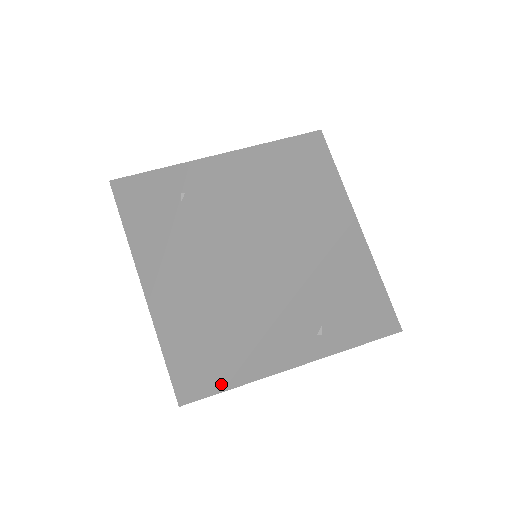
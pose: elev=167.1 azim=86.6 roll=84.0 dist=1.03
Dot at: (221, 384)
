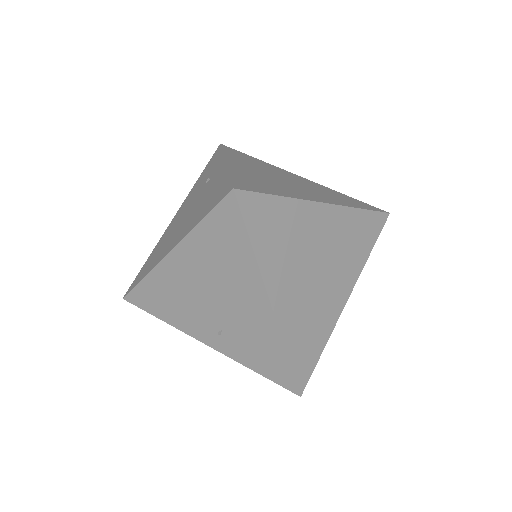
Dot at: (147, 307)
